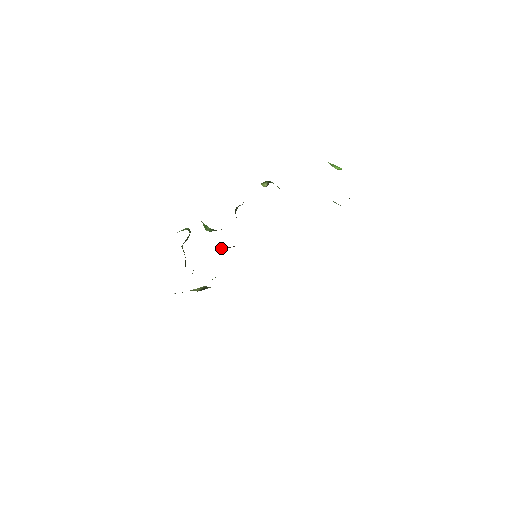
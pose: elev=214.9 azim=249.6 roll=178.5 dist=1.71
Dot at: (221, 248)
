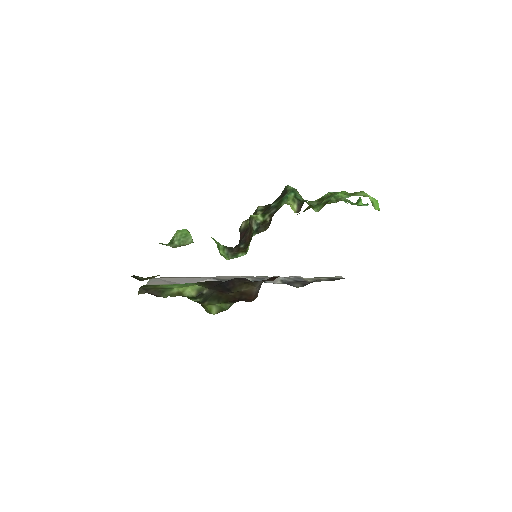
Dot at: occluded
